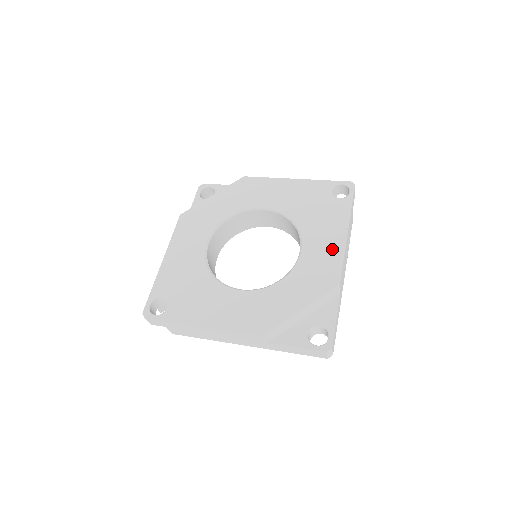
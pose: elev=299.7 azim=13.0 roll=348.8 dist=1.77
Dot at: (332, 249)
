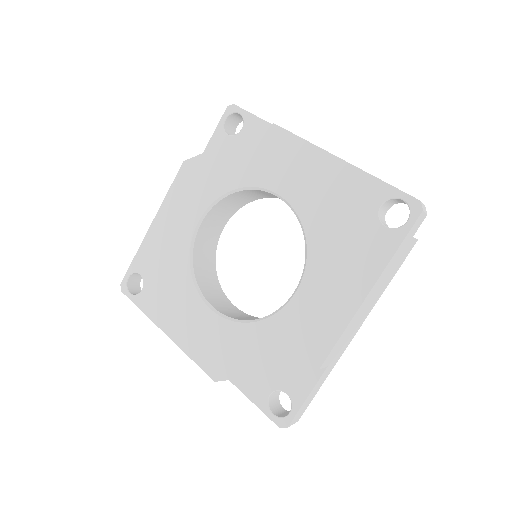
Dot at: (334, 311)
